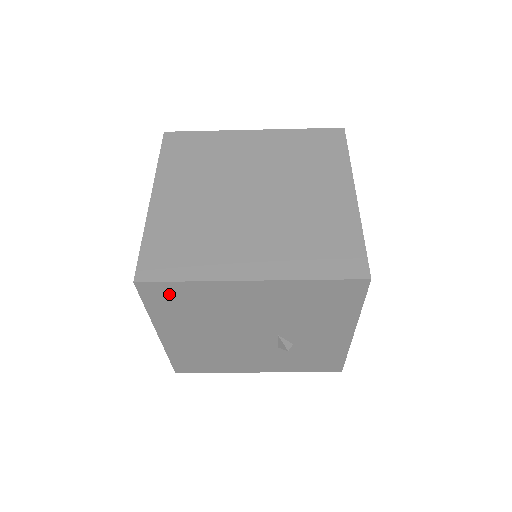
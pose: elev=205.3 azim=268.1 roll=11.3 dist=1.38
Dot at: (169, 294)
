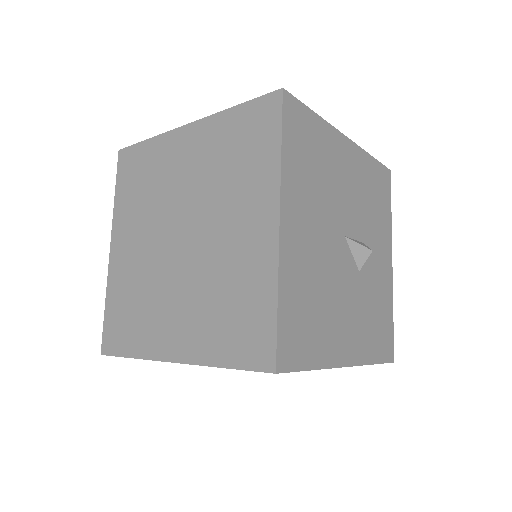
Dot at: occluded
